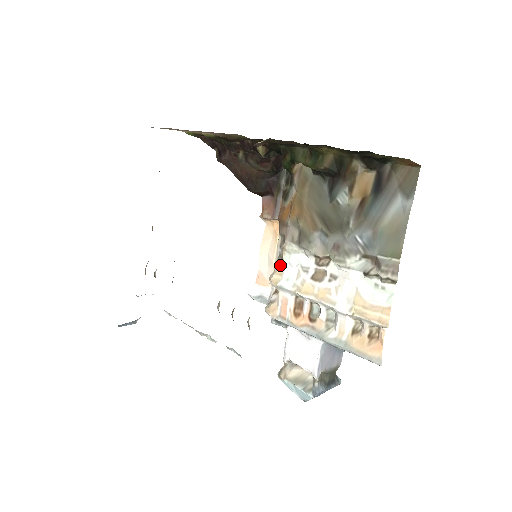
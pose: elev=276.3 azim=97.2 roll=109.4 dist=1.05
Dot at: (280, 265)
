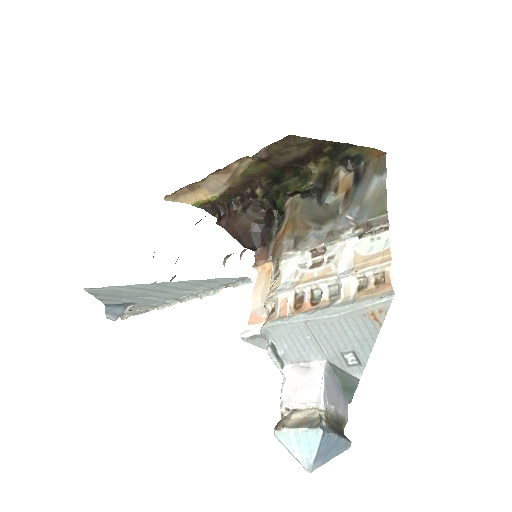
Dot at: (277, 278)
